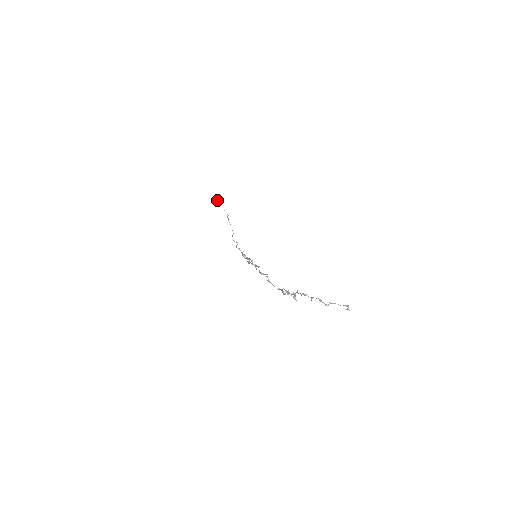
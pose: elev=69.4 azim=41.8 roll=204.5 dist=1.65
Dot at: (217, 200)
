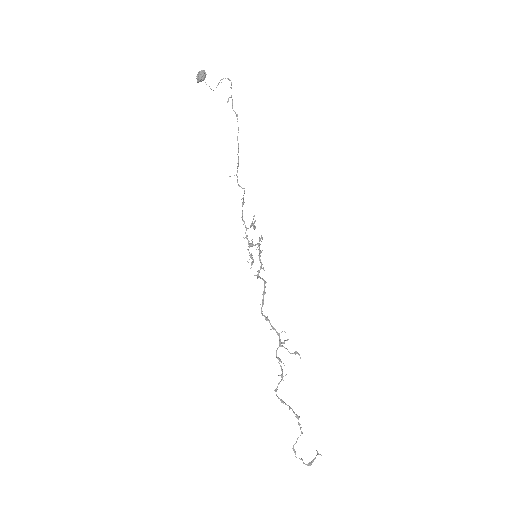
Dot at: (198, 81)
